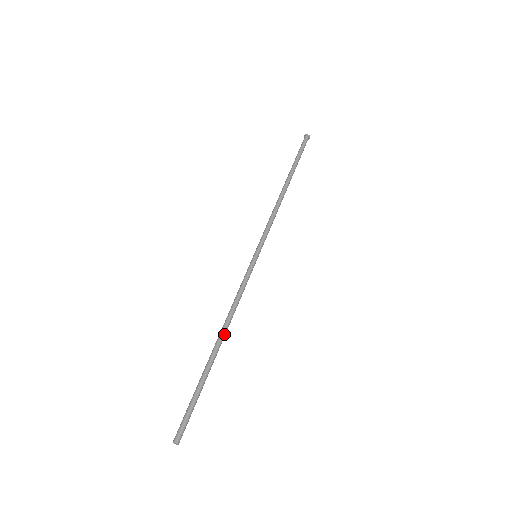
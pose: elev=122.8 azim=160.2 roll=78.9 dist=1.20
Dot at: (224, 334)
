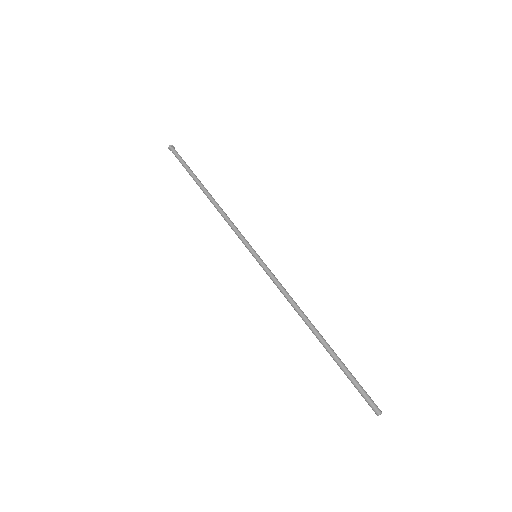
Dot at: (311, 323)
